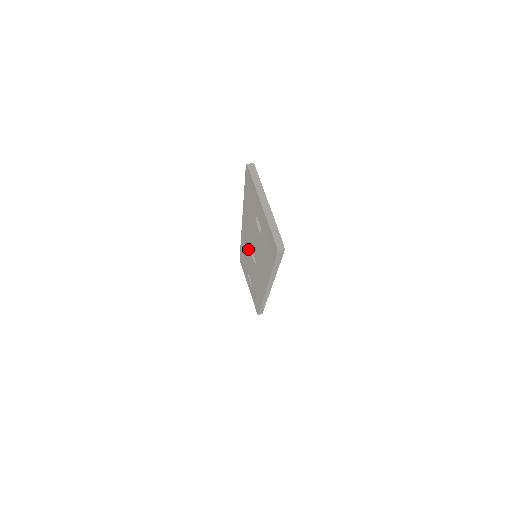
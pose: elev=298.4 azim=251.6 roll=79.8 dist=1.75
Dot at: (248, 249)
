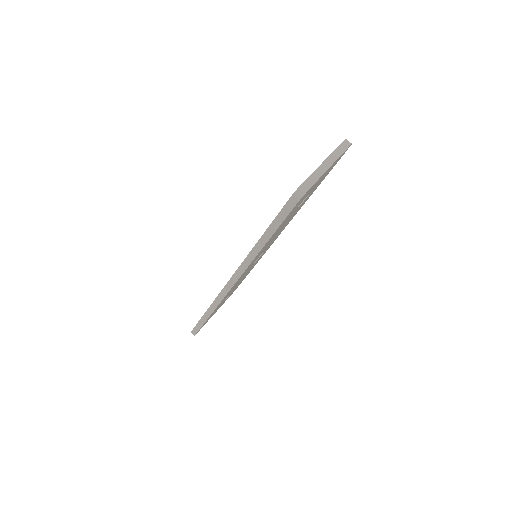
Dot at: occluded
